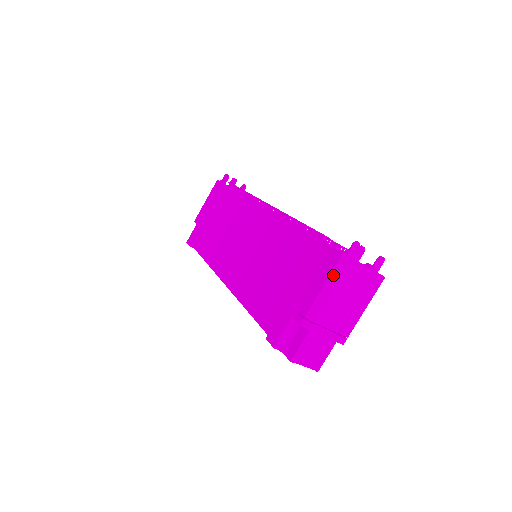
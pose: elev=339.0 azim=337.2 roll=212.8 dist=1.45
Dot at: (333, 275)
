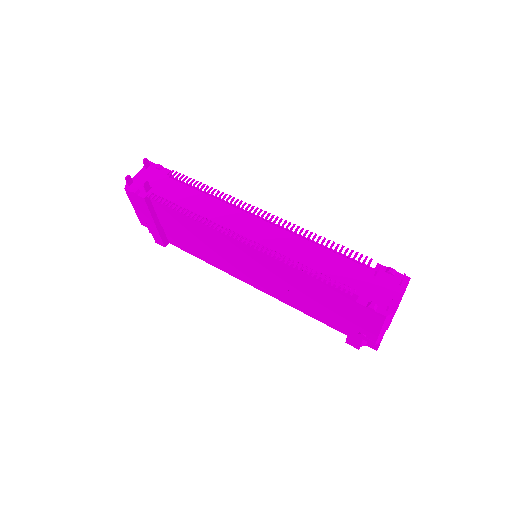
Dot at: (384, 325)
